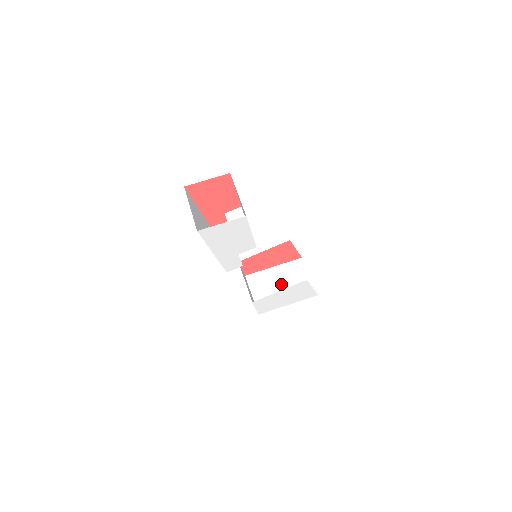
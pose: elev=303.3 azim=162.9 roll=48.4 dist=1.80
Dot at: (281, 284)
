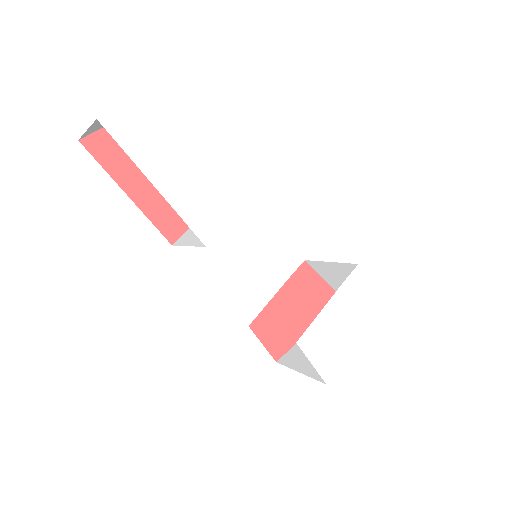
Dot at: occluded
